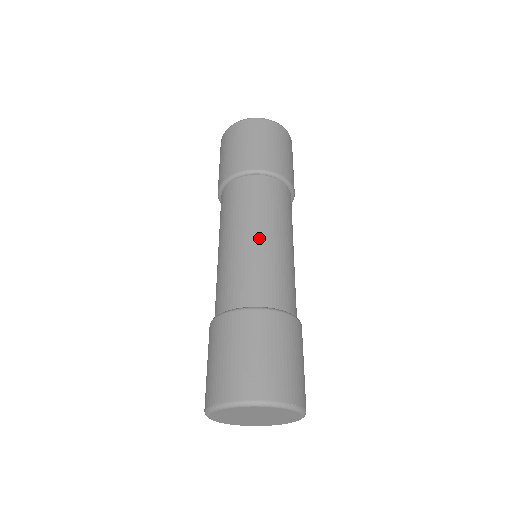
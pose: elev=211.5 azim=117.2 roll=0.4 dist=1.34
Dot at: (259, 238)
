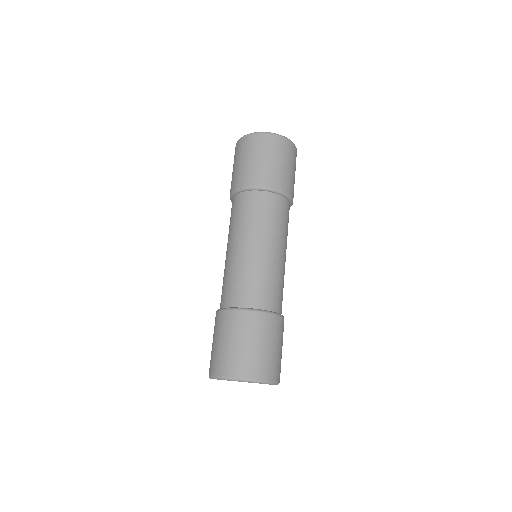
Dot at: (262, 251)
